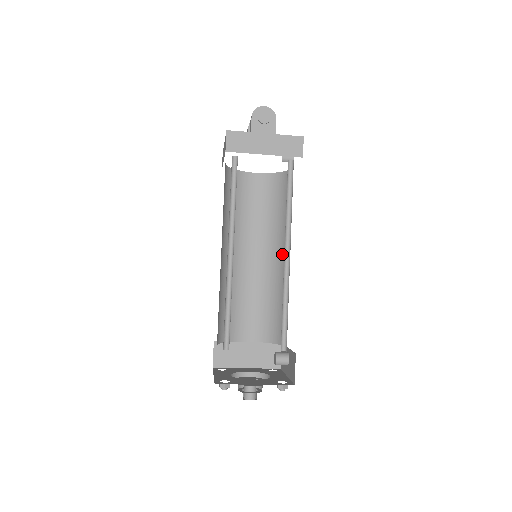
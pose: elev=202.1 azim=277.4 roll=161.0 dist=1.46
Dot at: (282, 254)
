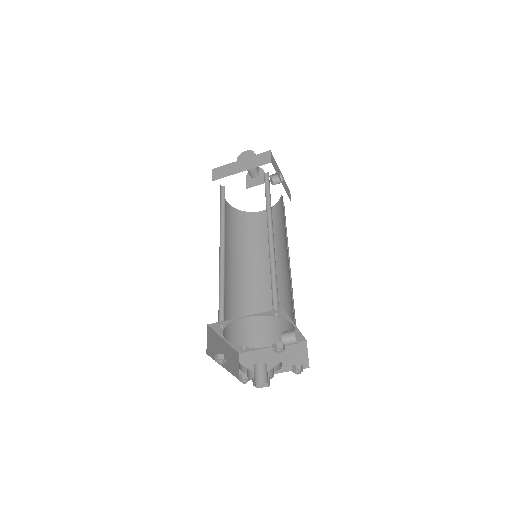
Dot at: (287, 254)
